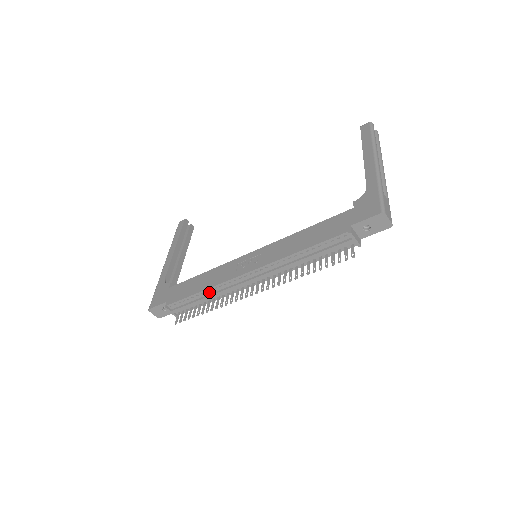
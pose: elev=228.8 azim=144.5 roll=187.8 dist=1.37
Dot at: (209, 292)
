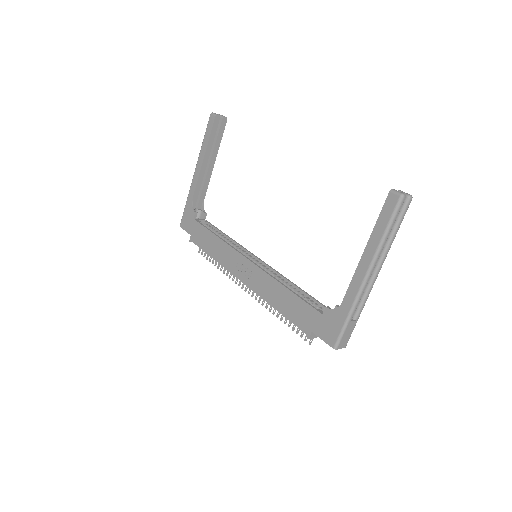
Dot at: occluded
